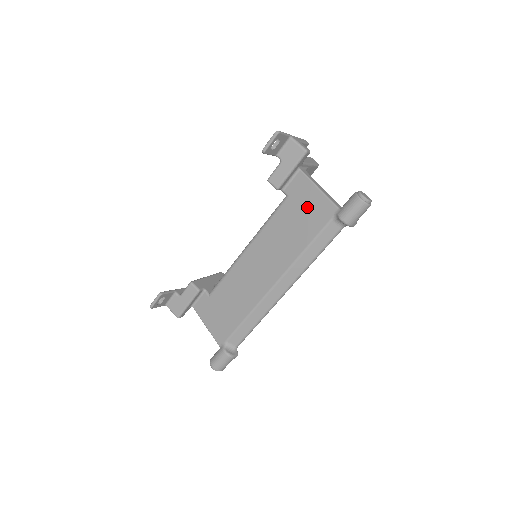
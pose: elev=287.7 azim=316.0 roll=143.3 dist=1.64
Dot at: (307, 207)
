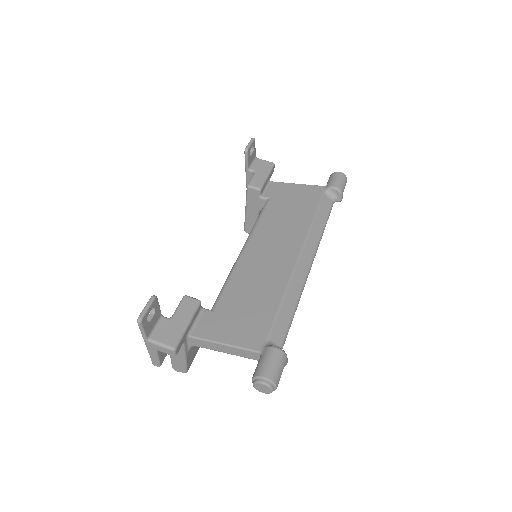
Dot at: (295, 196)
